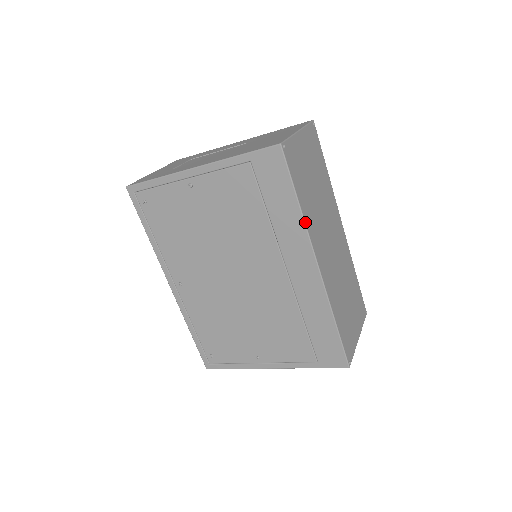
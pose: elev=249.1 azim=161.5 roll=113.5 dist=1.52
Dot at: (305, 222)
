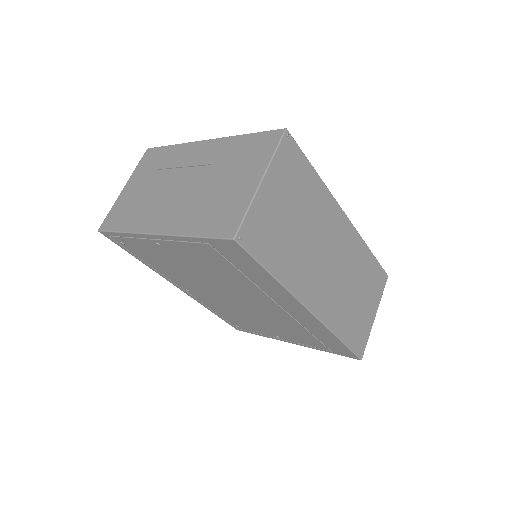
Dot at: (286, 288)
